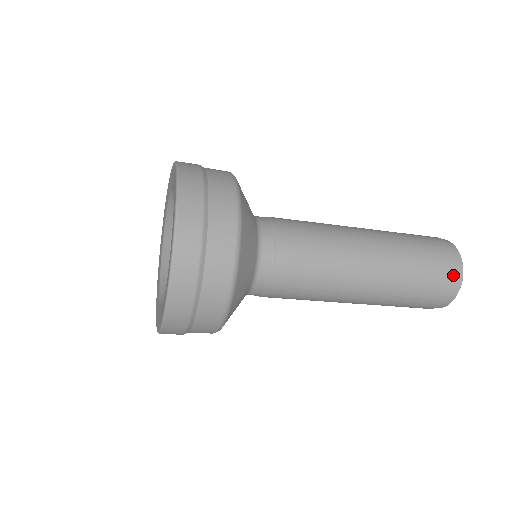
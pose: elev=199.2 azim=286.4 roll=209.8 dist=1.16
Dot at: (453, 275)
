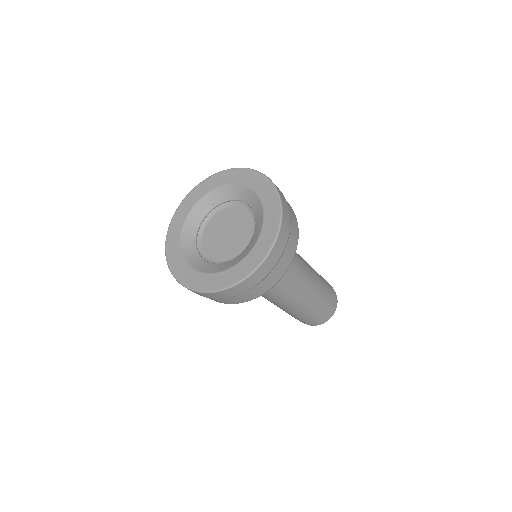
Dot at: (335, 302)
